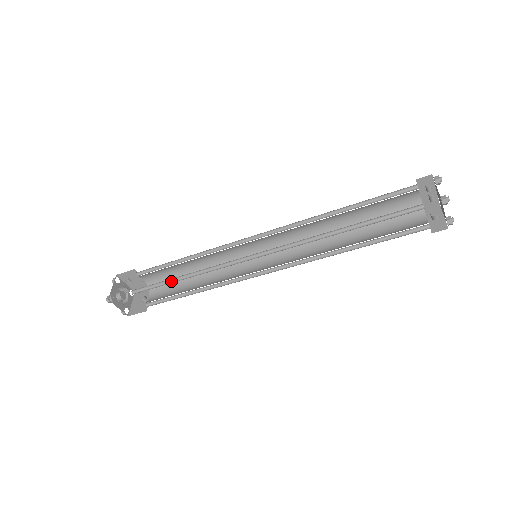
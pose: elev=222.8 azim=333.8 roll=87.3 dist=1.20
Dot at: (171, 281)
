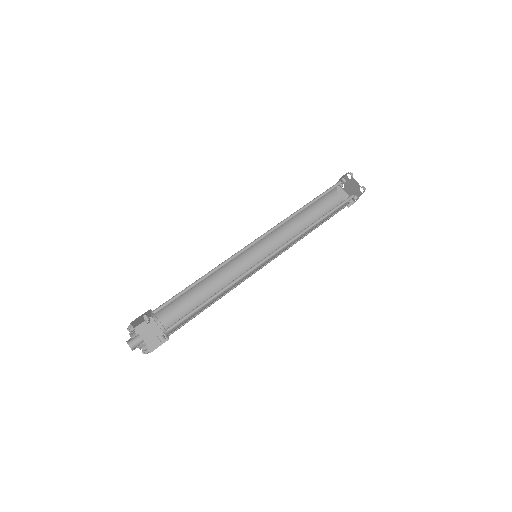
Dot at: (191, 288)
